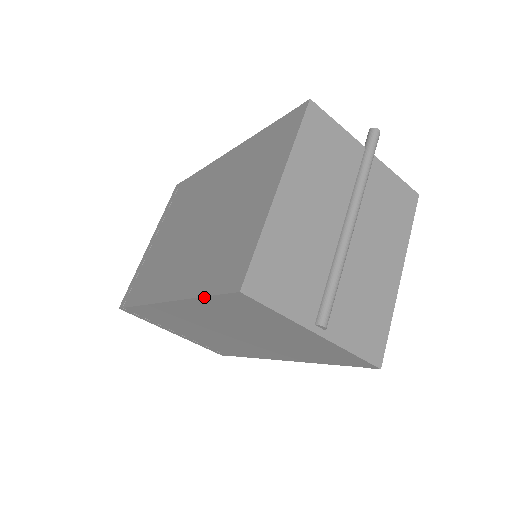
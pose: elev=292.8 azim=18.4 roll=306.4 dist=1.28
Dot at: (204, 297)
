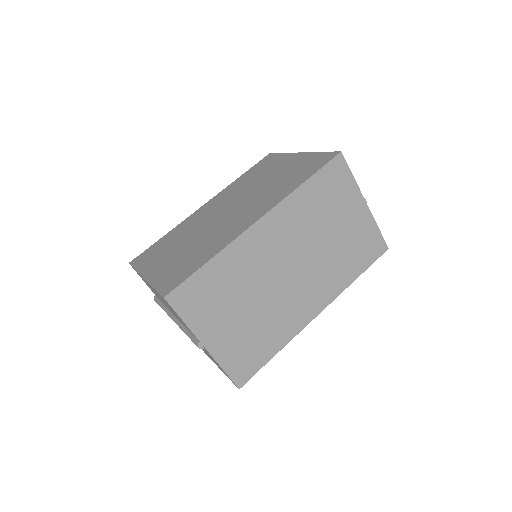
Dot at: (309, 179)
